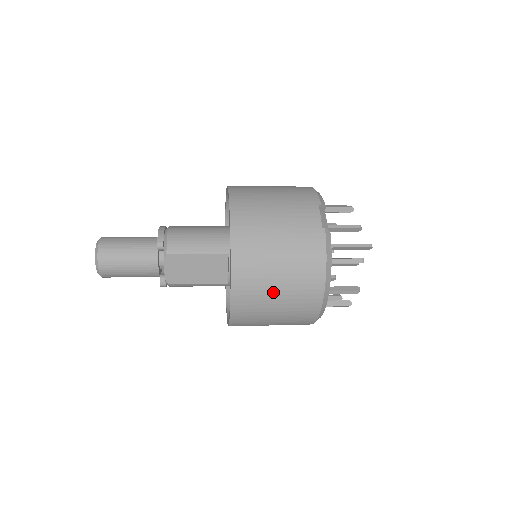
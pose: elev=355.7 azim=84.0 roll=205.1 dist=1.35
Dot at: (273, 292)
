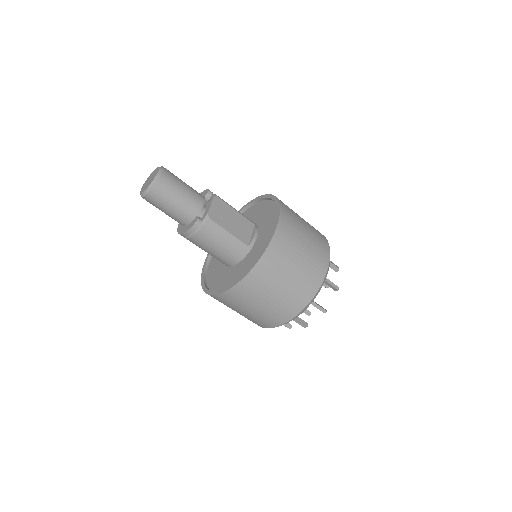
Dot at: (303, 237)
